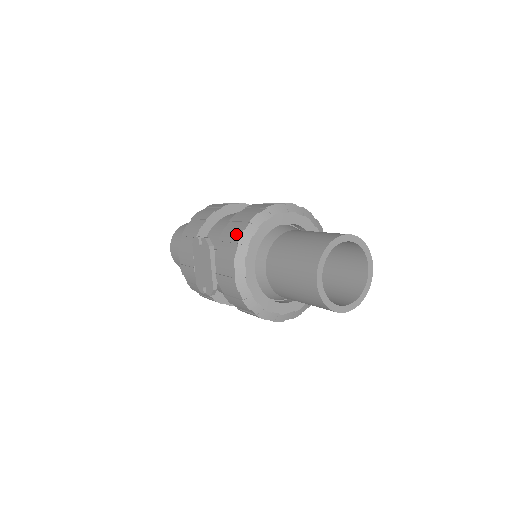
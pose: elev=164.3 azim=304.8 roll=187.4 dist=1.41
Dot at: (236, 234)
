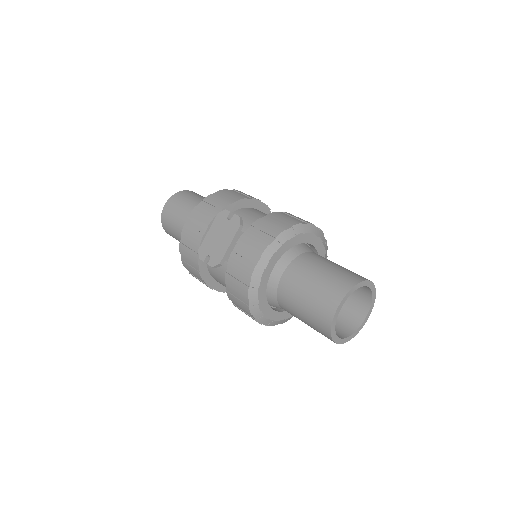
Dot at: (276, 229)
